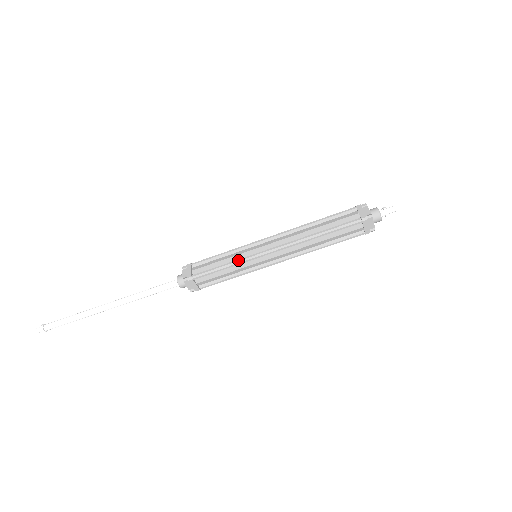
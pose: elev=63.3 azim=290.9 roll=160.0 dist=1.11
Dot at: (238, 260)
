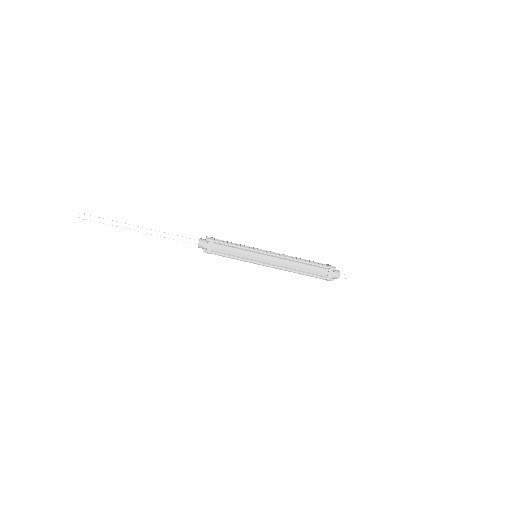
Dot at: (245, 260)
